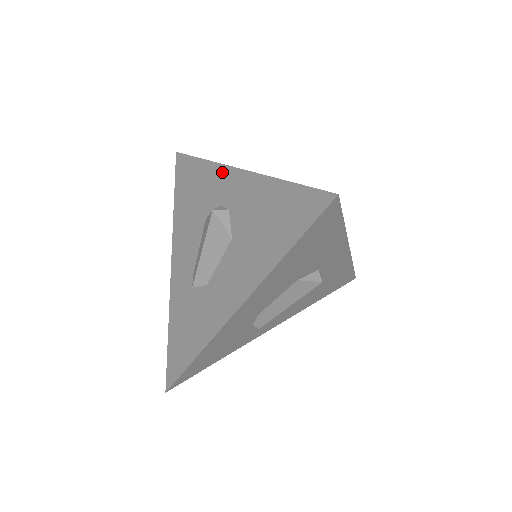
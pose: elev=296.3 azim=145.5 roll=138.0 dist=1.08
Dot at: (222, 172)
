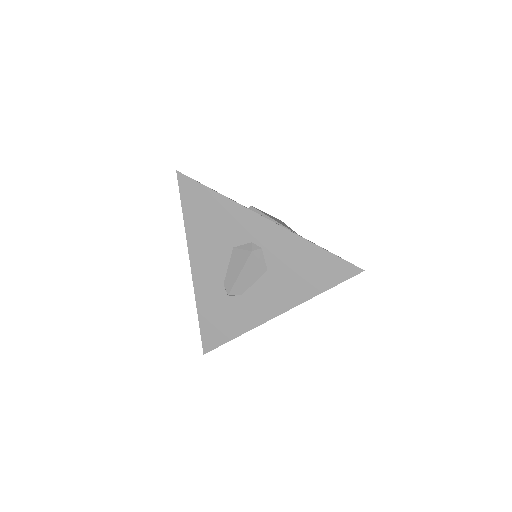
Dot at: (250, 216)
